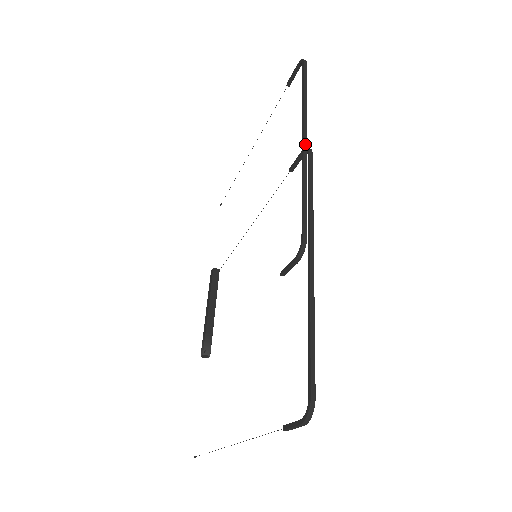
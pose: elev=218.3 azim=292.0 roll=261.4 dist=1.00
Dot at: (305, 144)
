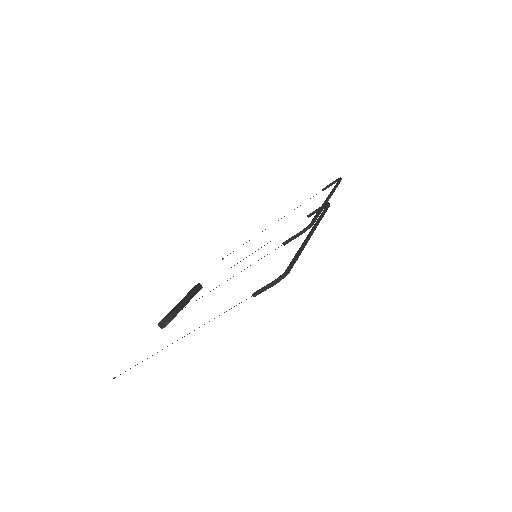
Dot at: (328, 199)
